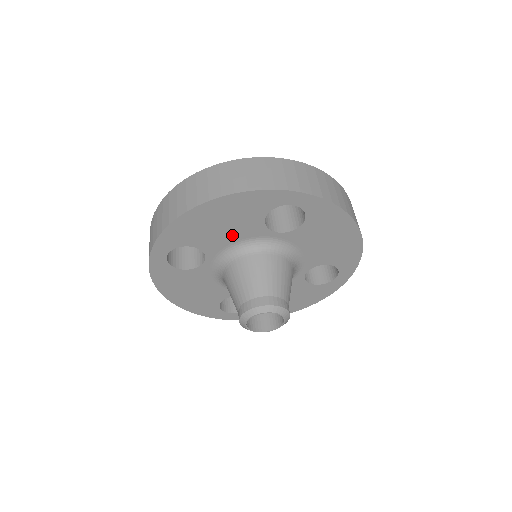
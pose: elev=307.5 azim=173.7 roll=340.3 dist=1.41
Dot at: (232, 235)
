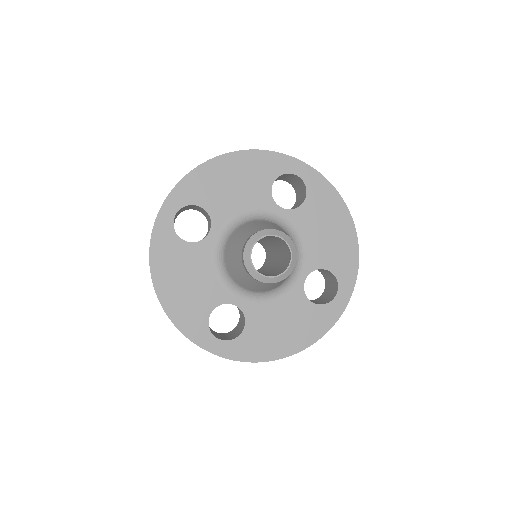
Dot at: (241, 201)
